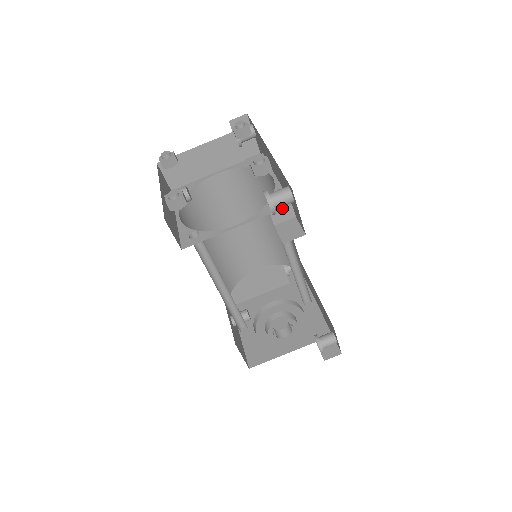
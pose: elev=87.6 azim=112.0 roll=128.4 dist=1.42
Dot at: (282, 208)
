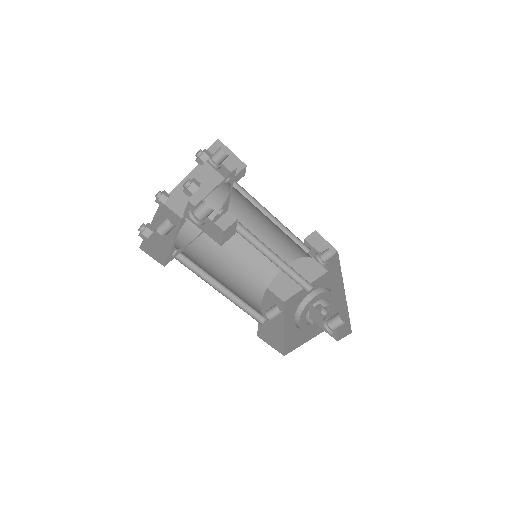
Dot at: (221, 215)
